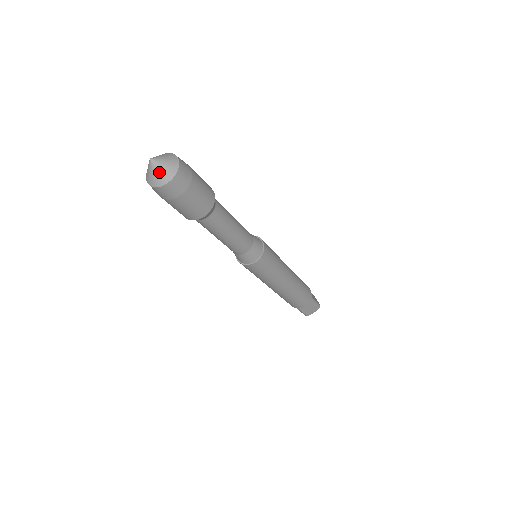
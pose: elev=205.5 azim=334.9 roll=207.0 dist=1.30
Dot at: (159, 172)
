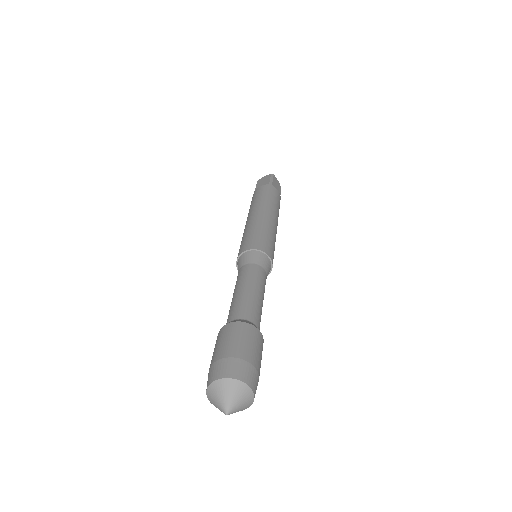
Dot at: occluded
